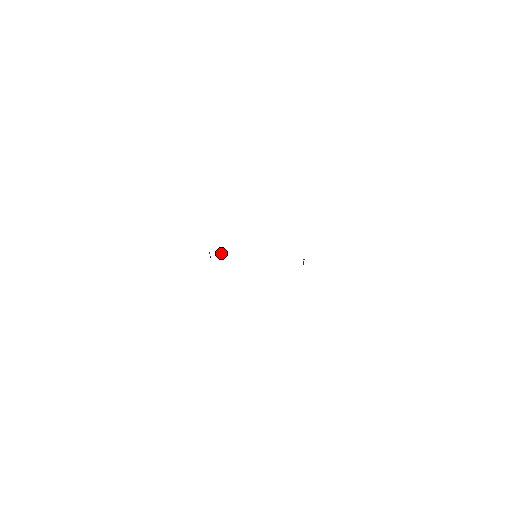
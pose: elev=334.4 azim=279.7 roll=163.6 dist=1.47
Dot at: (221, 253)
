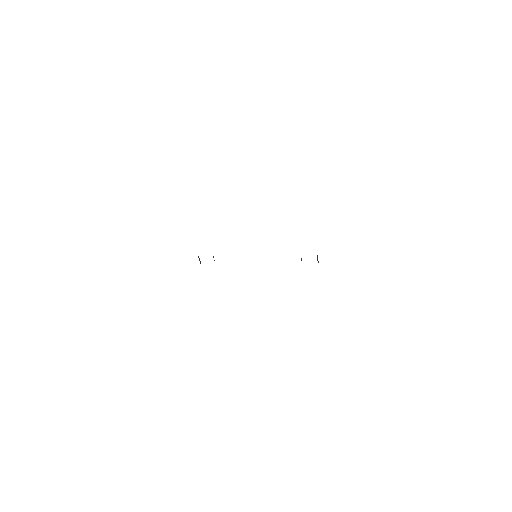
Dot at: occluded
